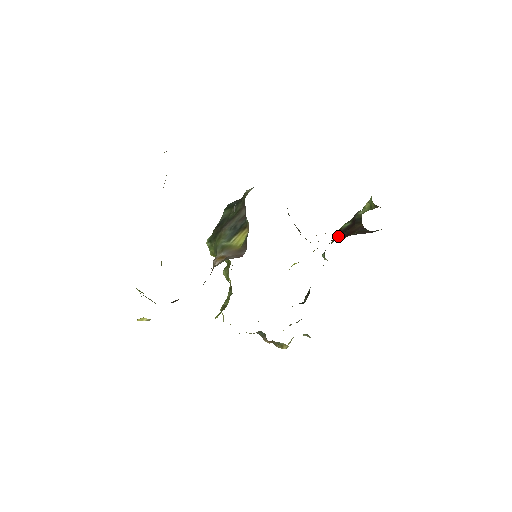
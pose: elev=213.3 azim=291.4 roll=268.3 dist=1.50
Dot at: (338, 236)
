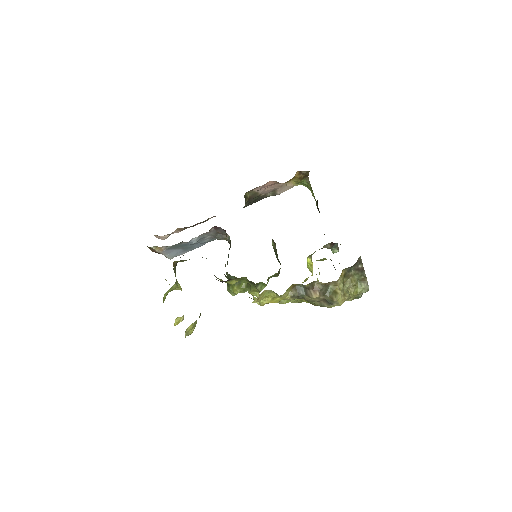
Dot at: occluded
